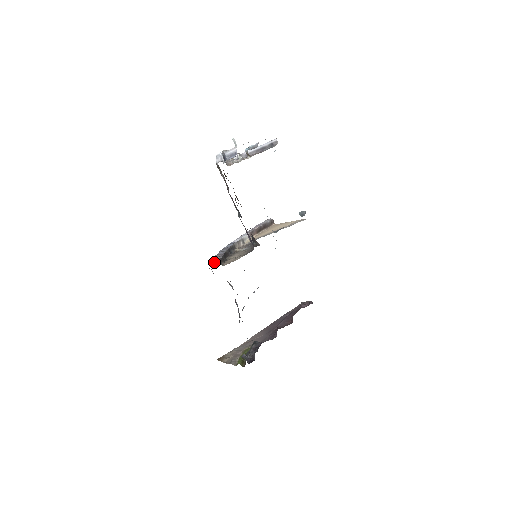
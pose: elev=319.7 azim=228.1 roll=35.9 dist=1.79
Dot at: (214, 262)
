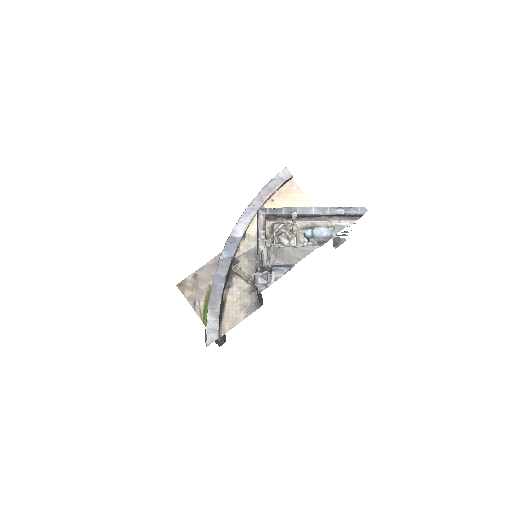
Dot at: (212, 335)
